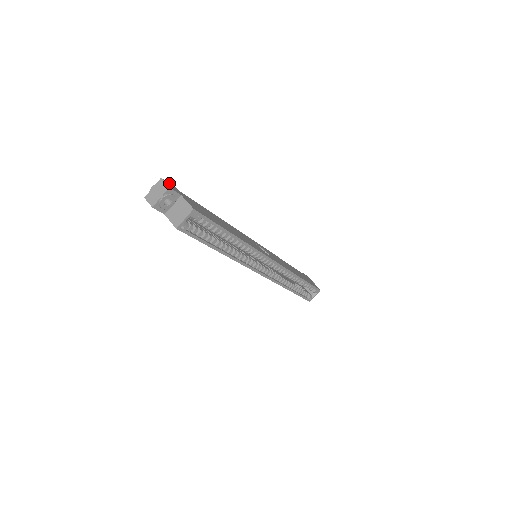
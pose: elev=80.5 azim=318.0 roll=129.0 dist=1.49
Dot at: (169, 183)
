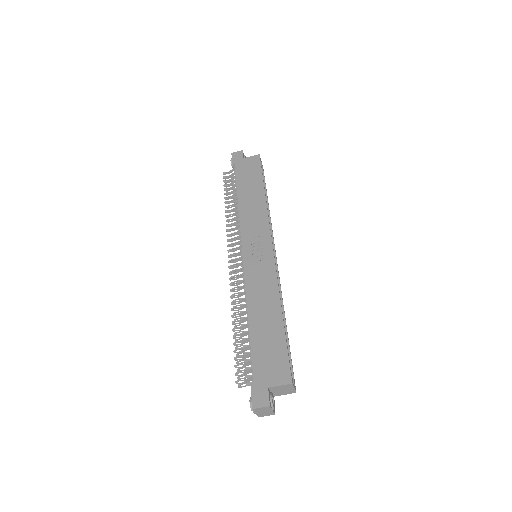
Dot at: (251, 397)
